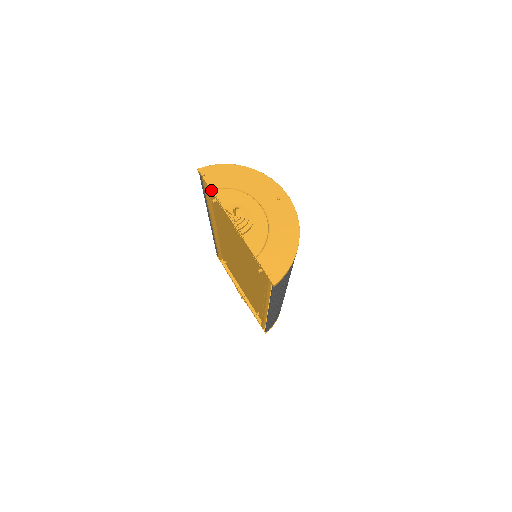
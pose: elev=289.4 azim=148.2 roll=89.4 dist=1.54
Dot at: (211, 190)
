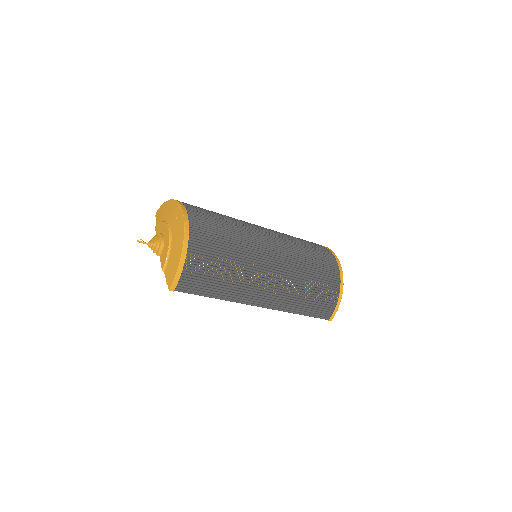
Dot at: occluded
